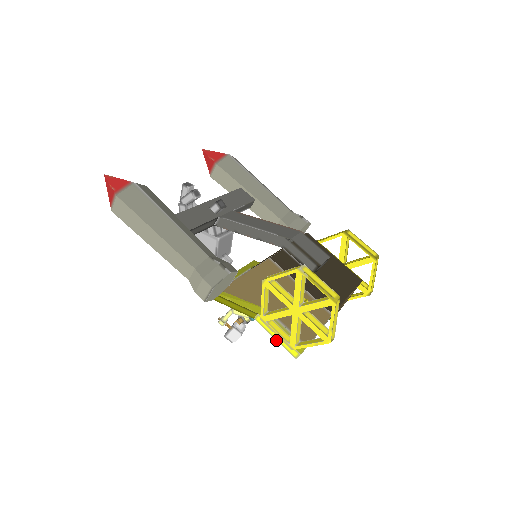
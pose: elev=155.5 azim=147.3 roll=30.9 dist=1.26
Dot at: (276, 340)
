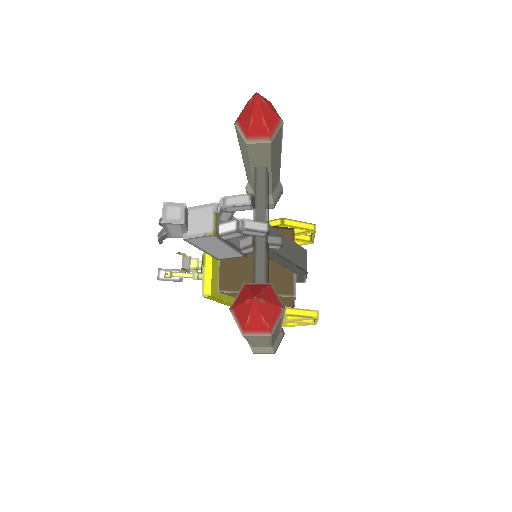
Dot at: occluded
